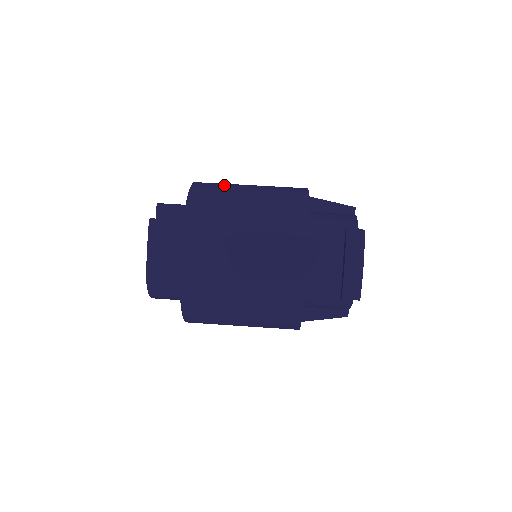
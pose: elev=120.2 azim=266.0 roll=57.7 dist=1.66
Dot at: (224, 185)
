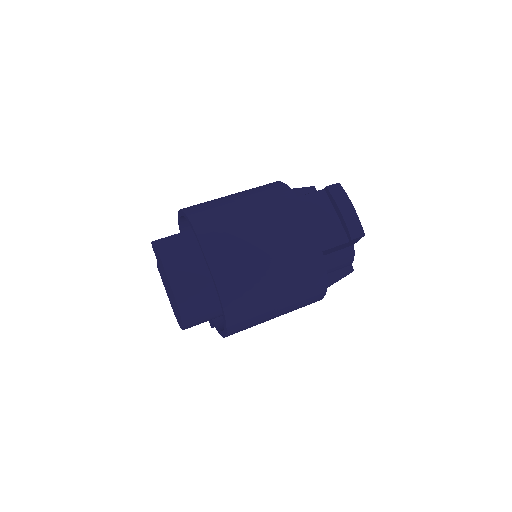
Dot at: (207, 201)
